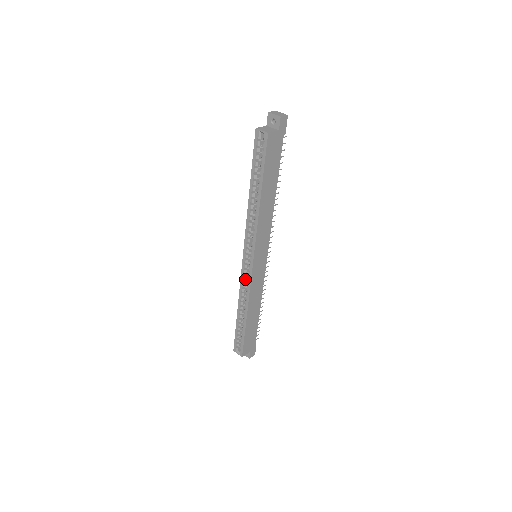
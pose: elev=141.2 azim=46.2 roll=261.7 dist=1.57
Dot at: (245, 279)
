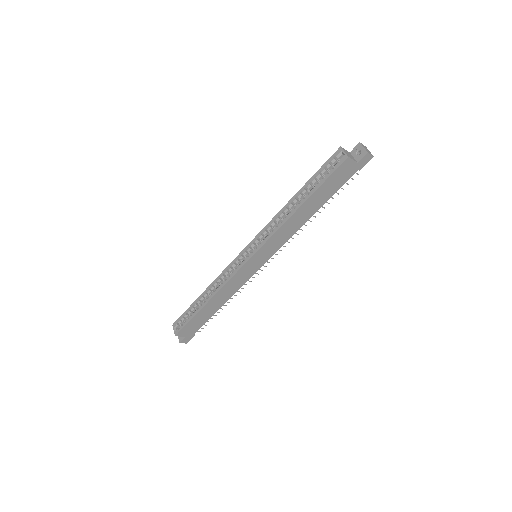
Dot at: (232, 268)
